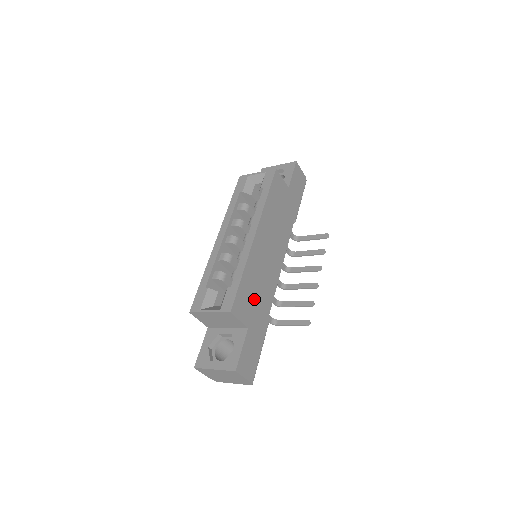
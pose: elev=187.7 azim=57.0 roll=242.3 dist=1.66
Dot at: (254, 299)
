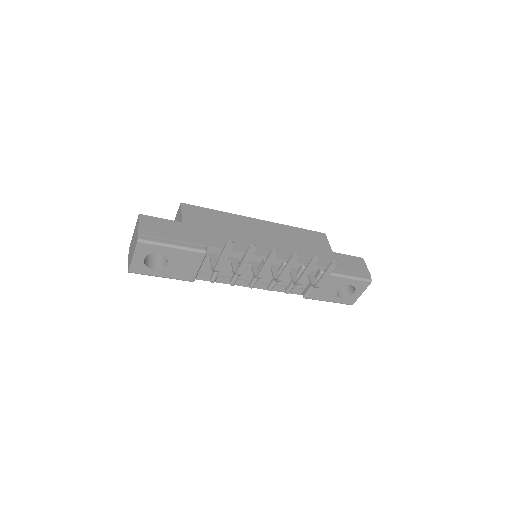
Dot at: (210, 226)
